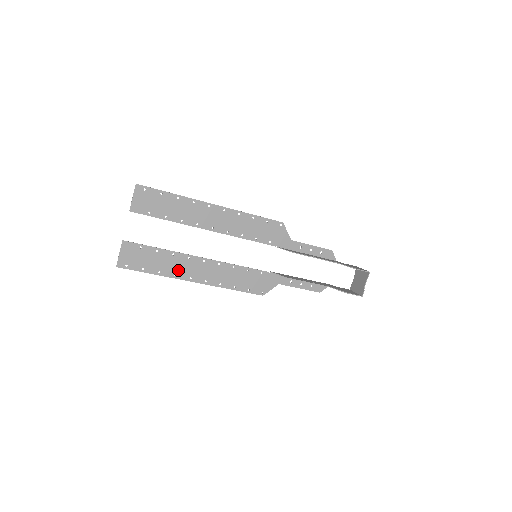
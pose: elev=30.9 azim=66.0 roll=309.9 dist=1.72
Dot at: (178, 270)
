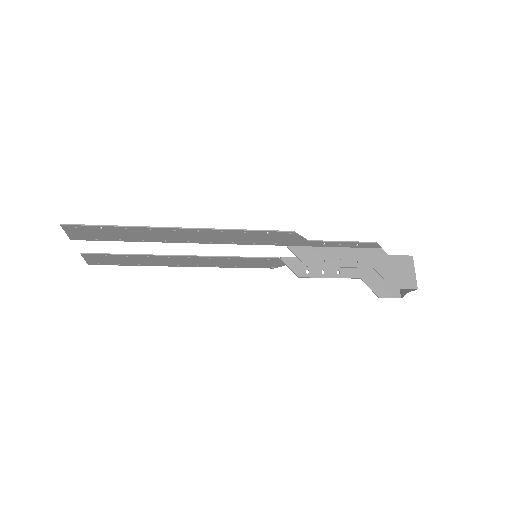
Dot at: (160, 263)
